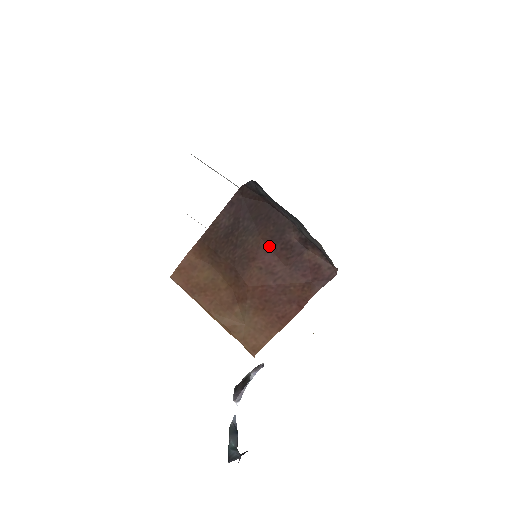
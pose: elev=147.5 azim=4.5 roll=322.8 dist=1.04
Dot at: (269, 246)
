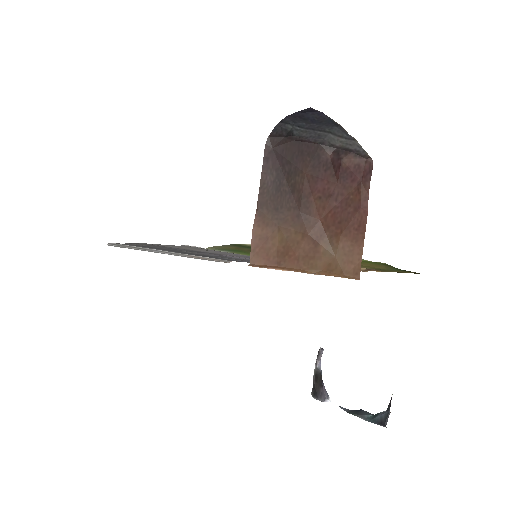
Dot at: (315, 175)
